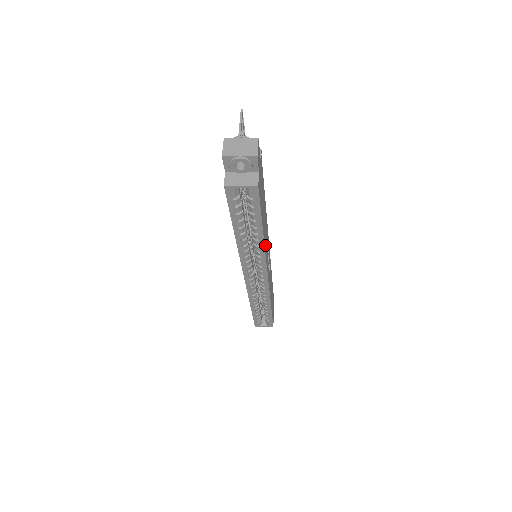
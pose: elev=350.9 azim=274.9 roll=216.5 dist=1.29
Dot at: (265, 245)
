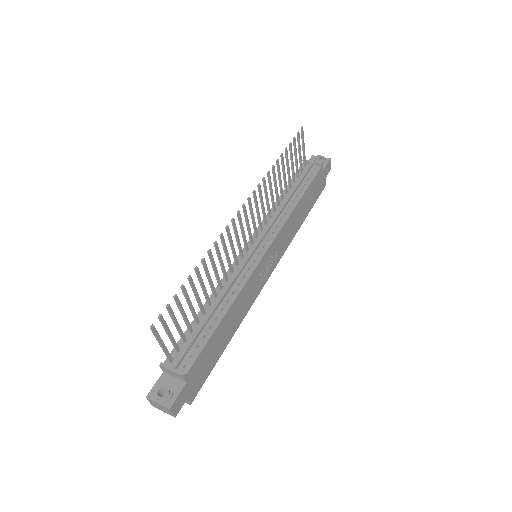
Dot at: (243, 314)
